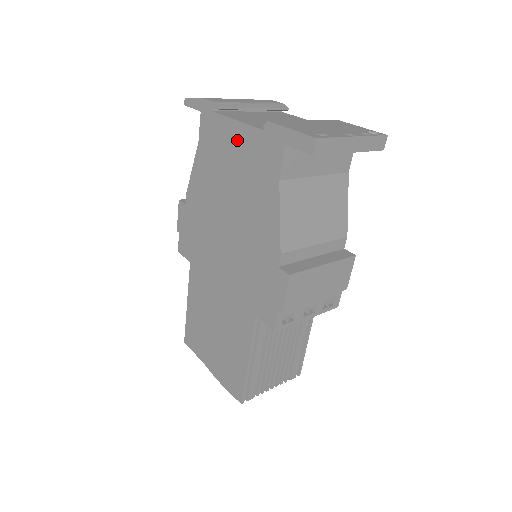
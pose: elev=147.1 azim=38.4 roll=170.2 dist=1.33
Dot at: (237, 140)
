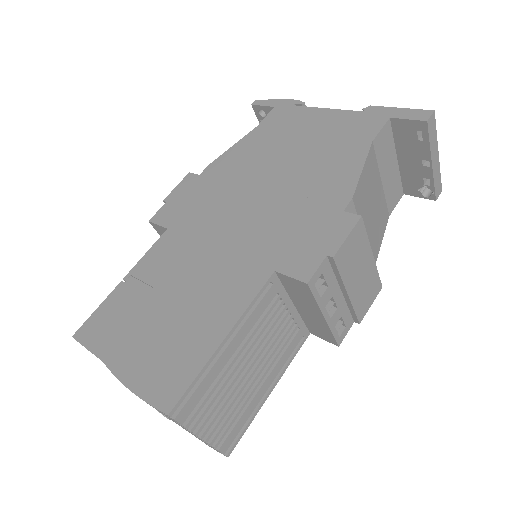
Dot at: (320, 120)
